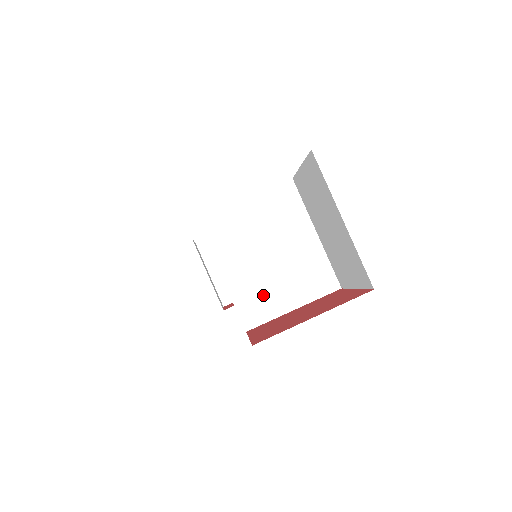
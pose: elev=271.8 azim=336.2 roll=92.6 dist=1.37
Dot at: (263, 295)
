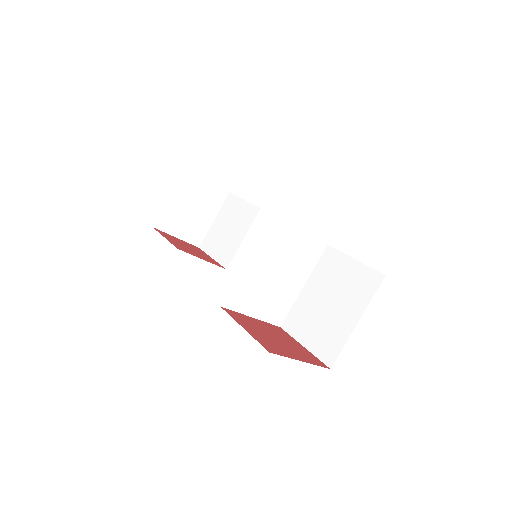
Dot at: (250, 294)
